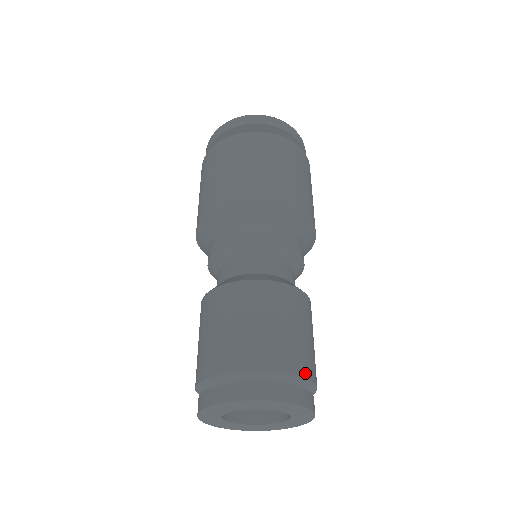
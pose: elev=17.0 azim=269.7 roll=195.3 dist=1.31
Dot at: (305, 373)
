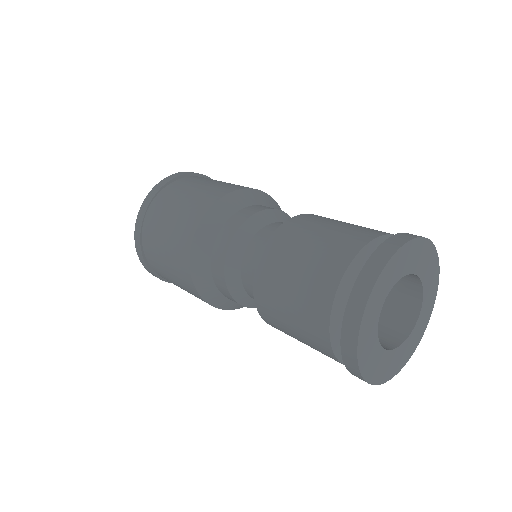
Dot at: occluded
